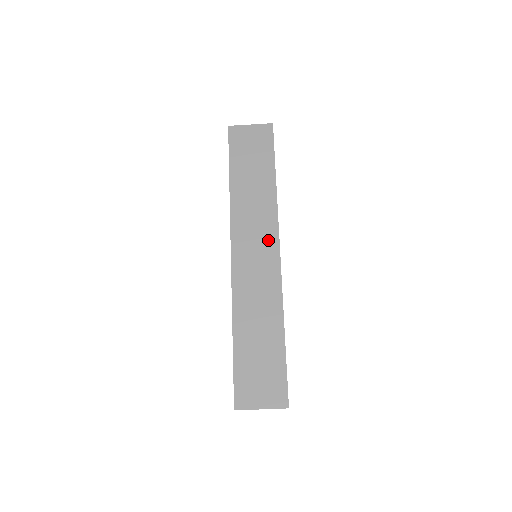
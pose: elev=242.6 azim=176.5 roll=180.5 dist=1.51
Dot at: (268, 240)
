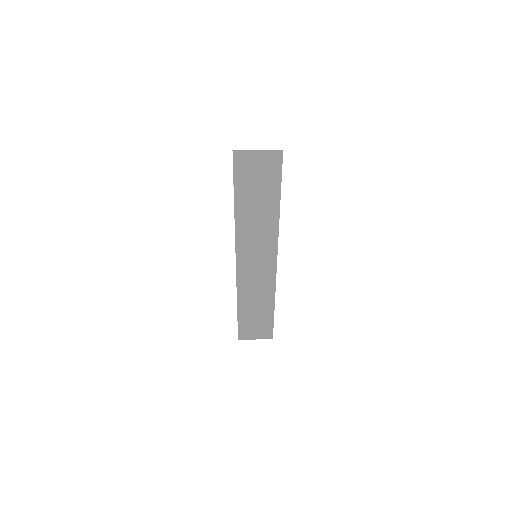
Dot at: (268, 254)
